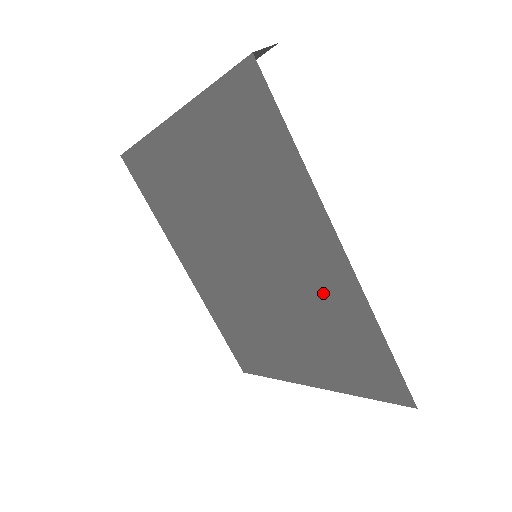
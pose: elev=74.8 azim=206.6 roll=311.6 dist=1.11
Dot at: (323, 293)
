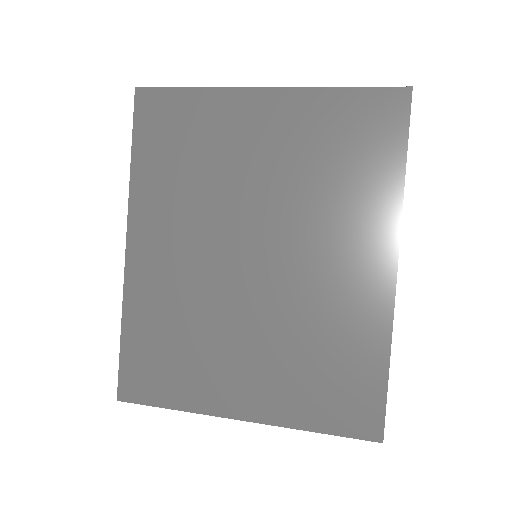
Dot at: (343, 306)
